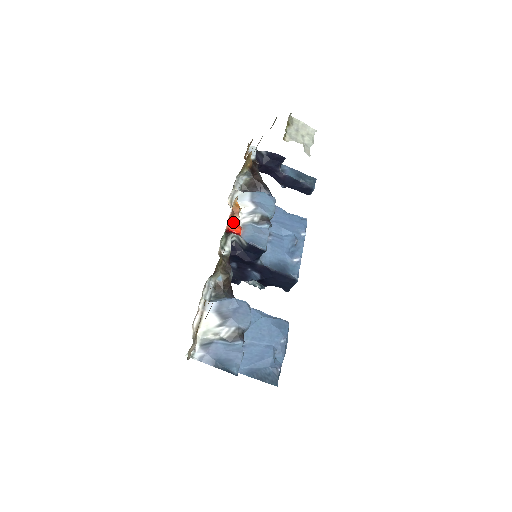
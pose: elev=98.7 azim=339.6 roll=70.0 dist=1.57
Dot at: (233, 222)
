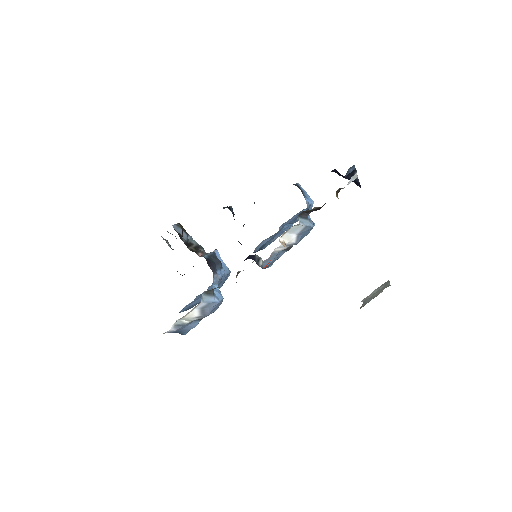
Dot at: occluded
